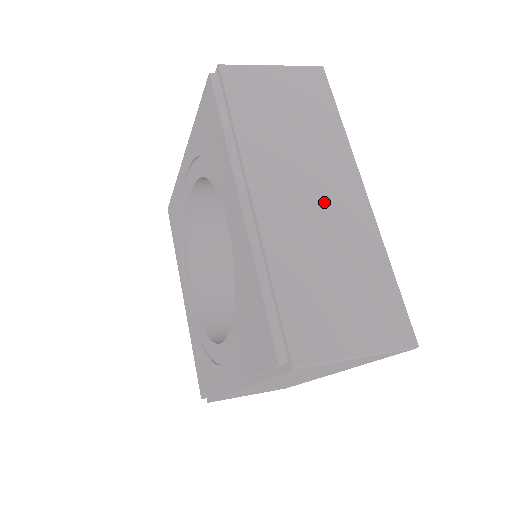
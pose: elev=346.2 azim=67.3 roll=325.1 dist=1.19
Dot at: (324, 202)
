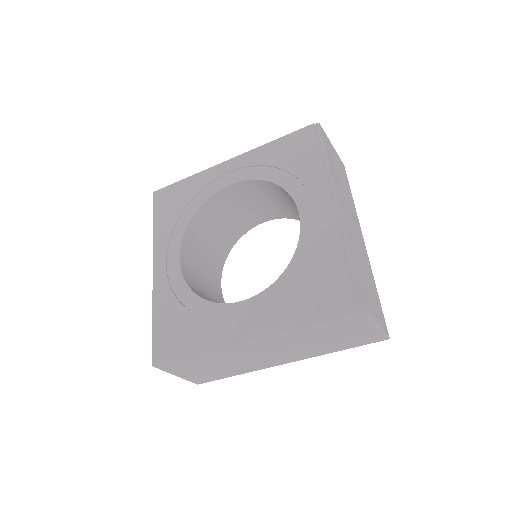
Dot at: (356, 233)
